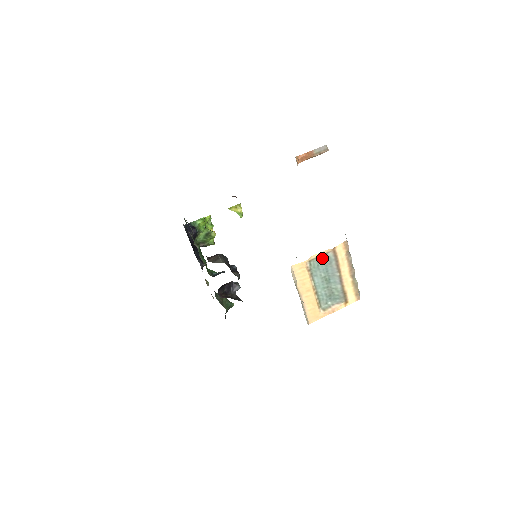
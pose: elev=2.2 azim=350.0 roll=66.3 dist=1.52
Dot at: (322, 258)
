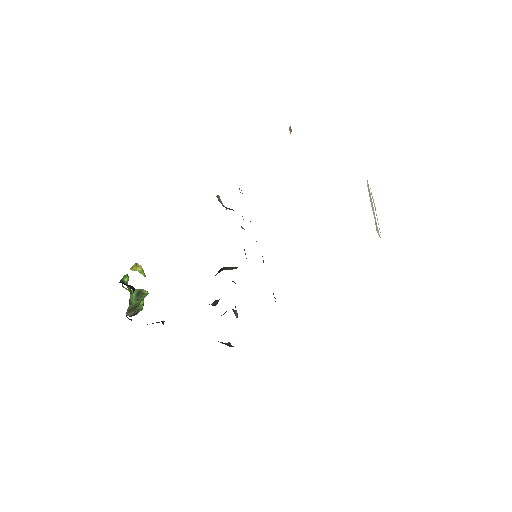
Dot at: (368, 188)
